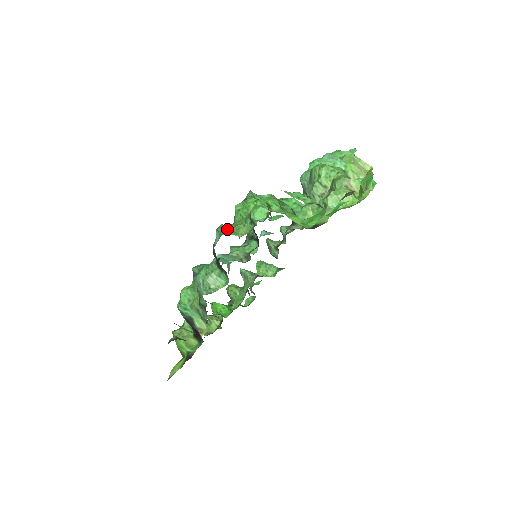
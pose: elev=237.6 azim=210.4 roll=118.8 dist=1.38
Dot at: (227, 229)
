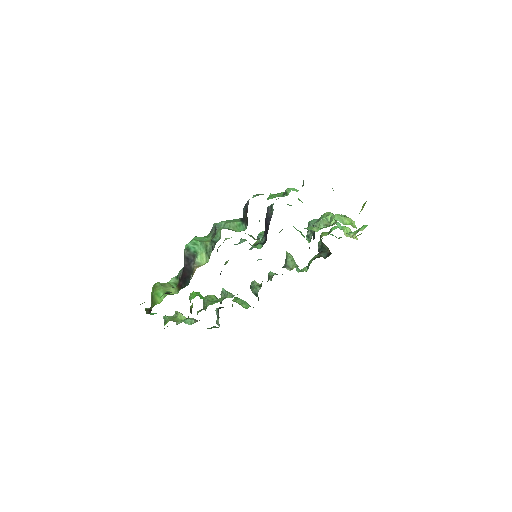
Dot at: occluded
